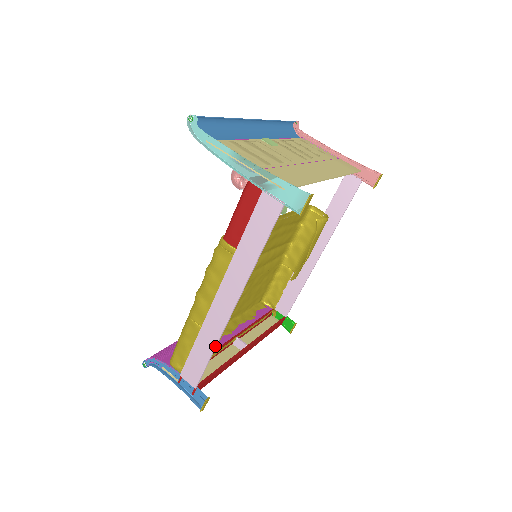
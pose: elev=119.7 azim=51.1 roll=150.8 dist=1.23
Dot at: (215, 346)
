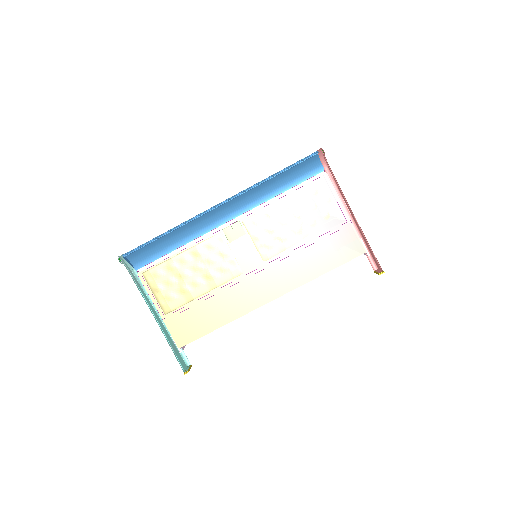
Dot at: occluded
